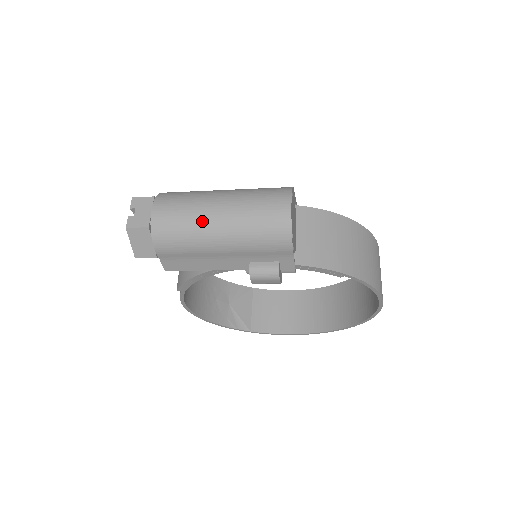
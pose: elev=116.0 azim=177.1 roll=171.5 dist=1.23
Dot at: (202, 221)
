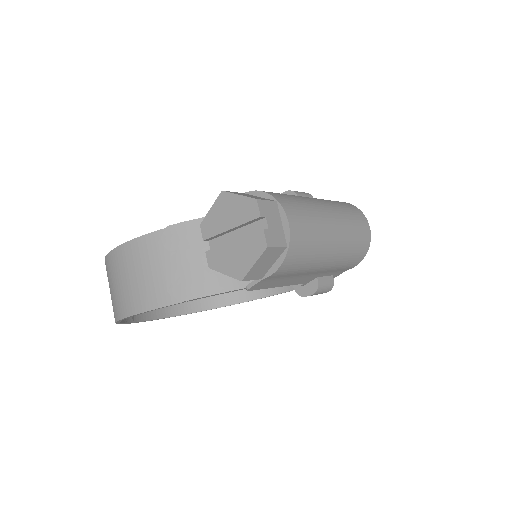
Dot at: (326, 241)
